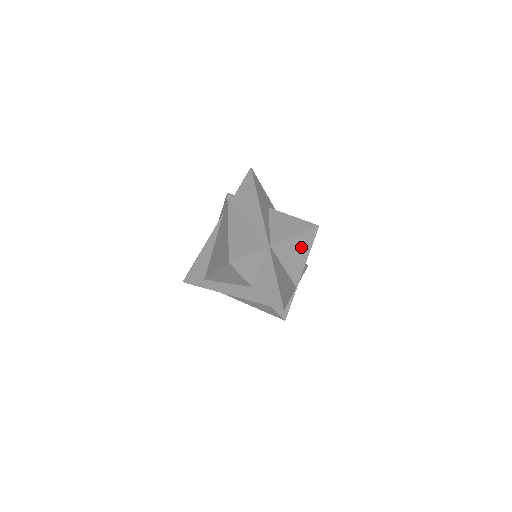
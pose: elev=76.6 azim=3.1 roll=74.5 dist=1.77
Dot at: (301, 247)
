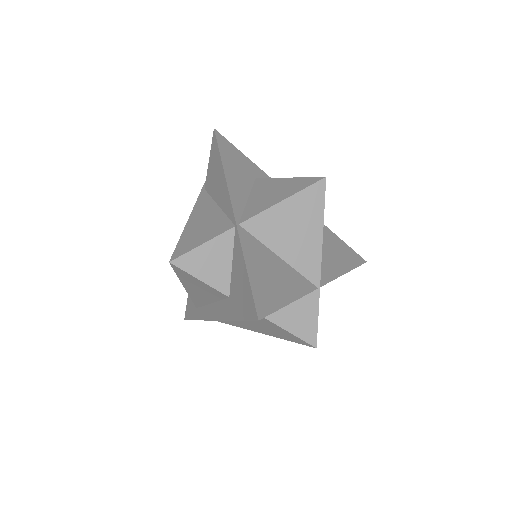
Dot at: (302, 218)
